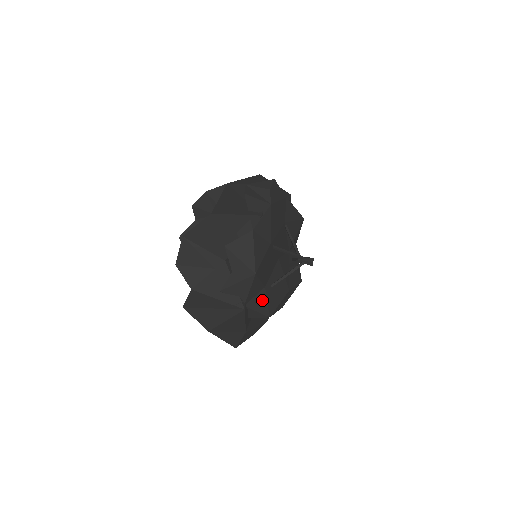
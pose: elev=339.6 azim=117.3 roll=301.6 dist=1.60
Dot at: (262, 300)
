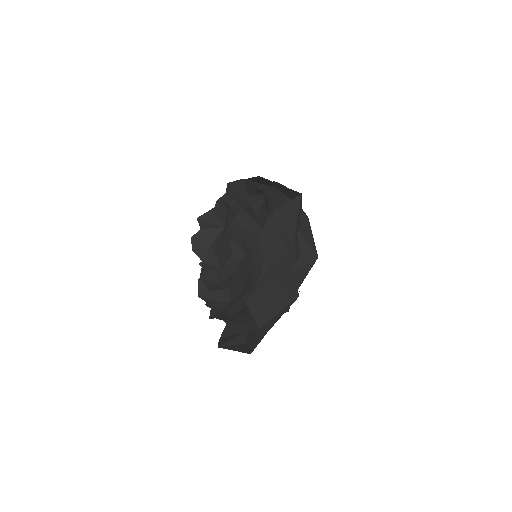
Dot at: occluded
